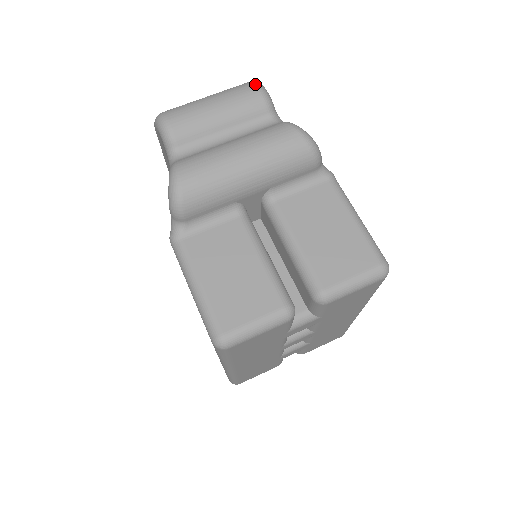
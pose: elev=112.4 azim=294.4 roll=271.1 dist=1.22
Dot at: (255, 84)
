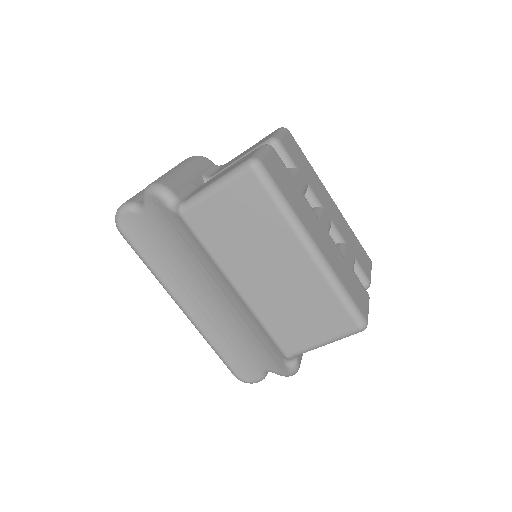
Dot at: occluded
